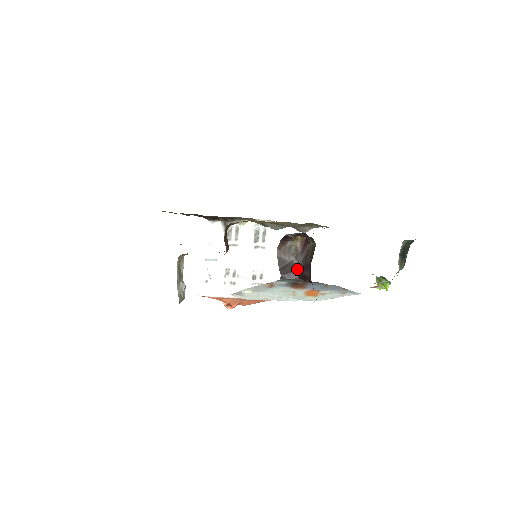
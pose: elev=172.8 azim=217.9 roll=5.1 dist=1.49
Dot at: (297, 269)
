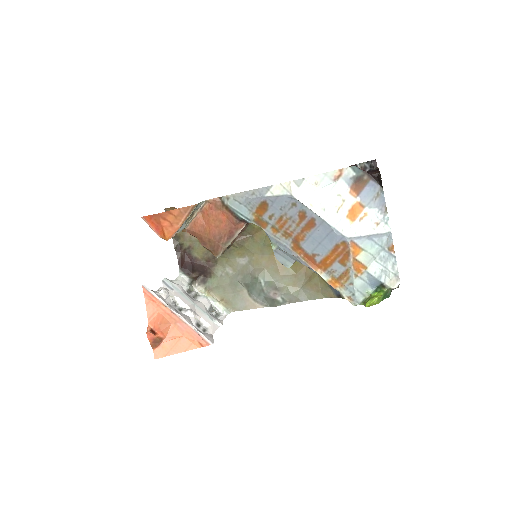
Dot at: occluded
